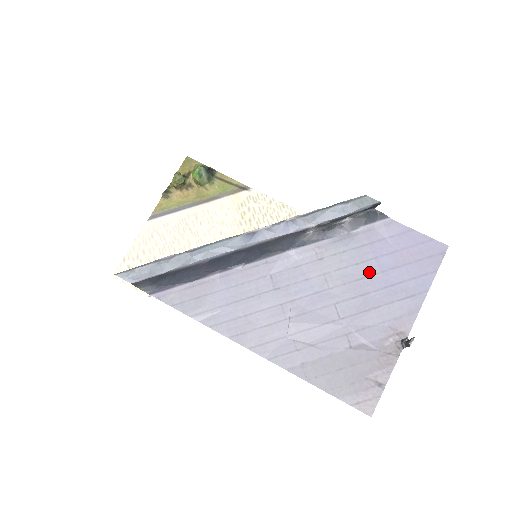
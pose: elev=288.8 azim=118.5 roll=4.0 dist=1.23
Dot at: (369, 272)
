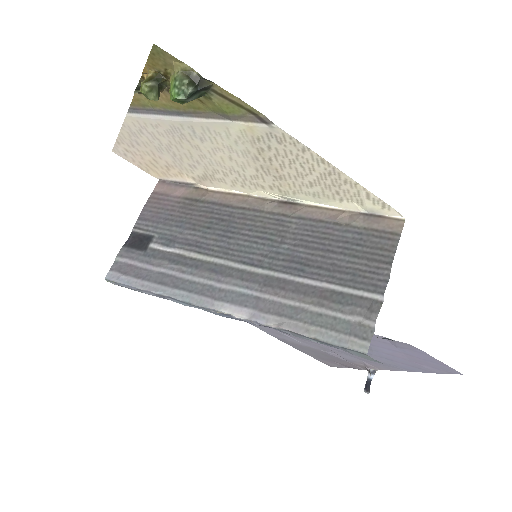
Dot at: occluded
